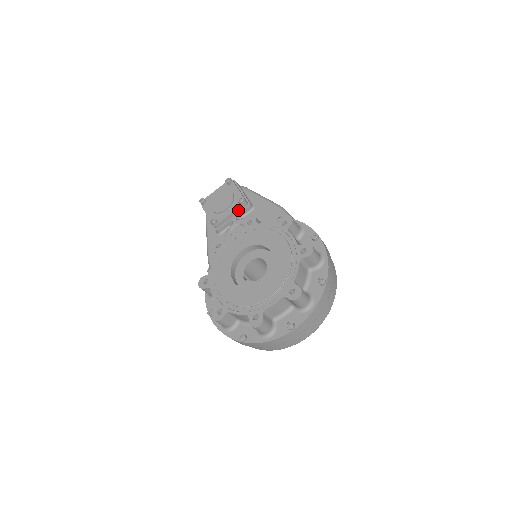
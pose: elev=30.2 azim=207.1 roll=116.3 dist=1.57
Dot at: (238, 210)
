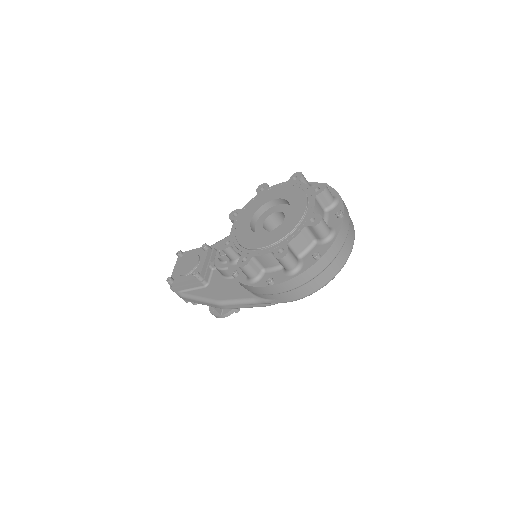
Dot at: (208, 255)
